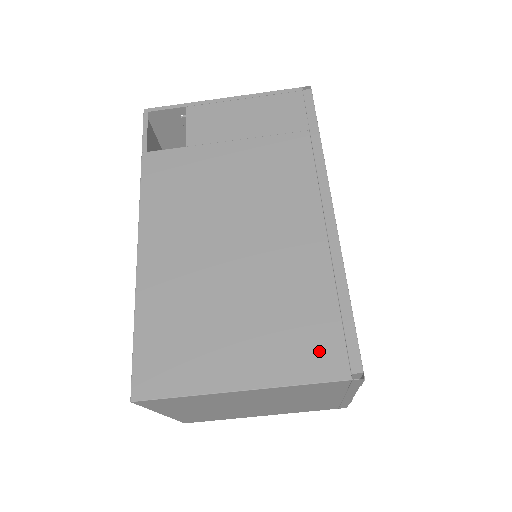
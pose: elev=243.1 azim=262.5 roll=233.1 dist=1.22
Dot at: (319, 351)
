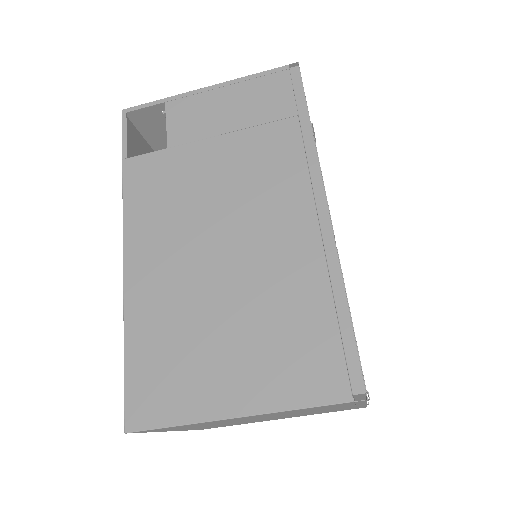
Dot at: (316, 371)
